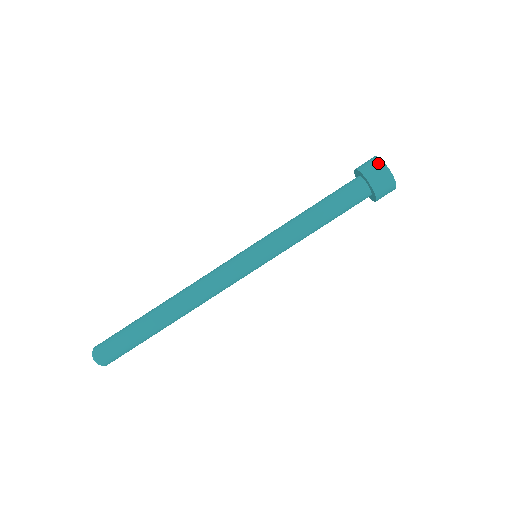
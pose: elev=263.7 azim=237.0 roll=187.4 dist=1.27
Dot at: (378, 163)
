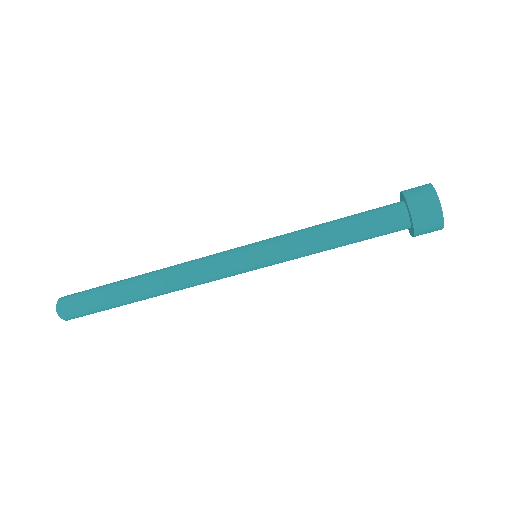
Dot at: (432, 198)
